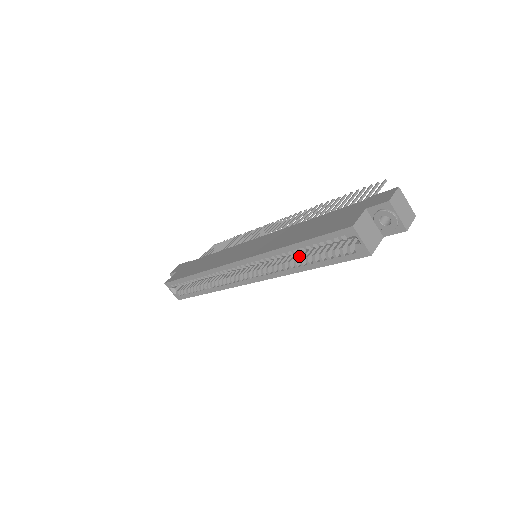
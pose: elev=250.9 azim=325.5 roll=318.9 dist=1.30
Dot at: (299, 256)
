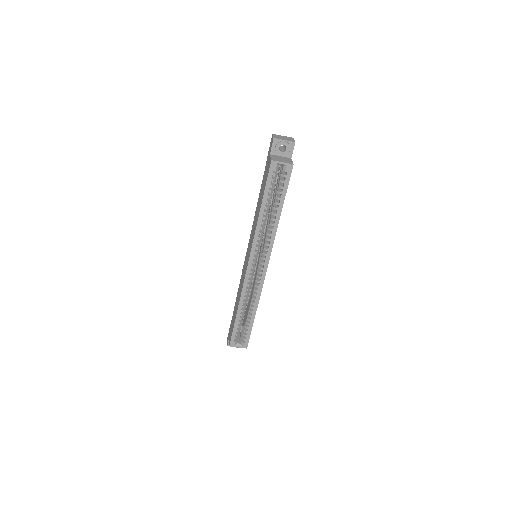
Dot at: (271, 216)
